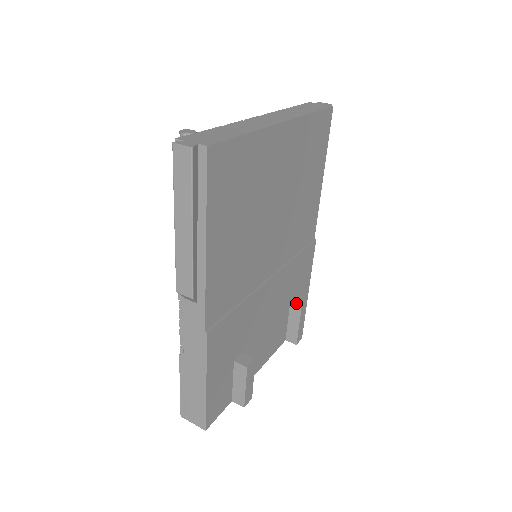
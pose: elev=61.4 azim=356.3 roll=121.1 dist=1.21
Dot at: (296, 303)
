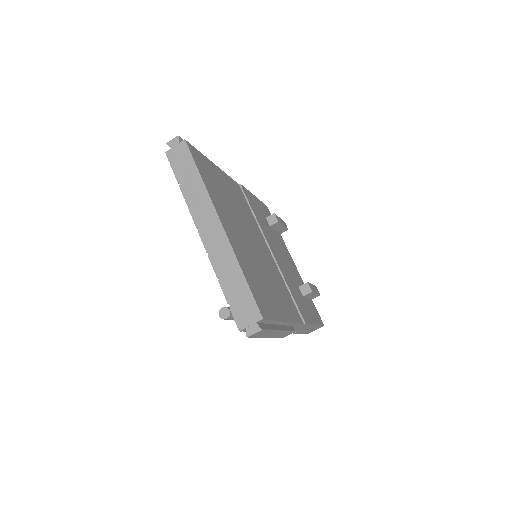
Dot at: (271, 222)
